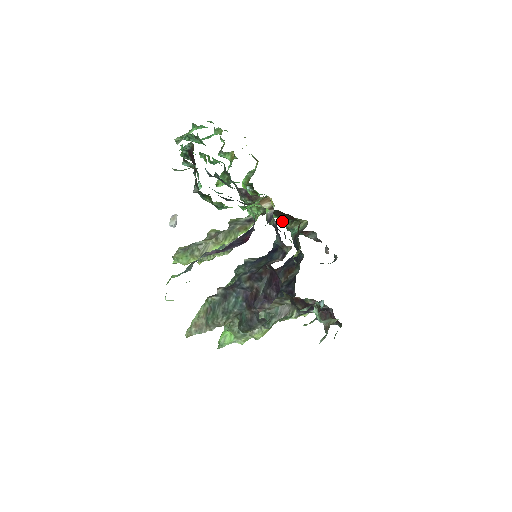
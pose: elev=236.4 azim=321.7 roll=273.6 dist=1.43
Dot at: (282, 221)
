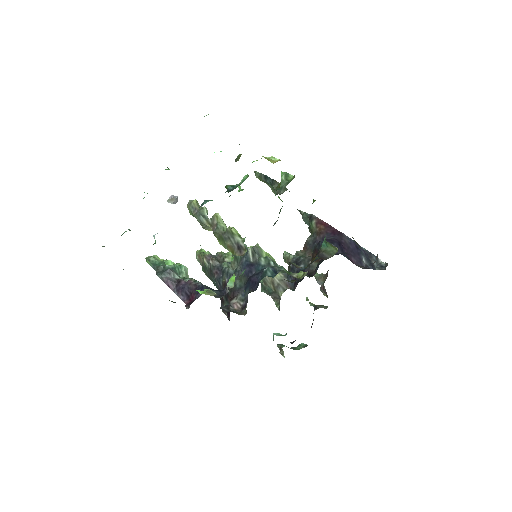
Dot at: occluded
